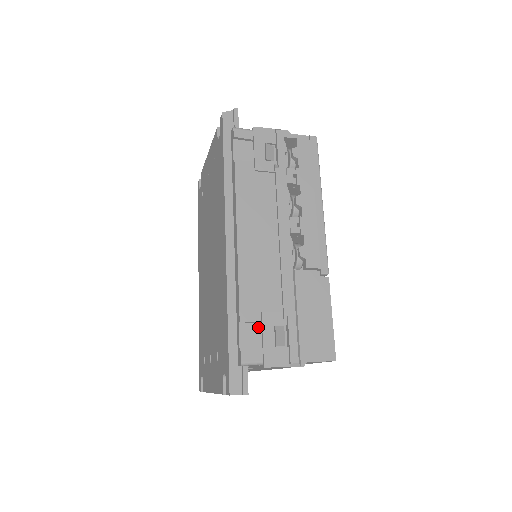
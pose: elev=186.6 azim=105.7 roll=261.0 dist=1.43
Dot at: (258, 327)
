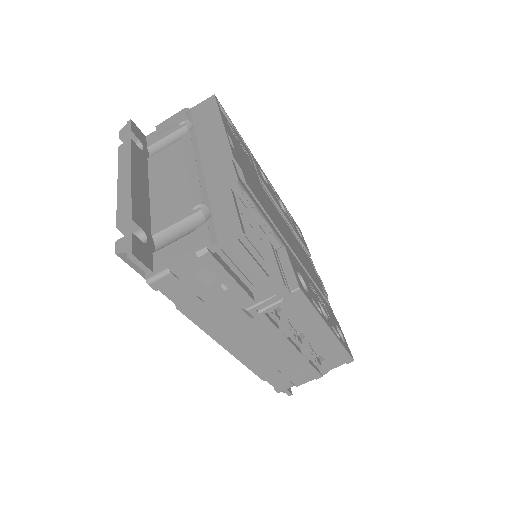
Dot at: occluded
